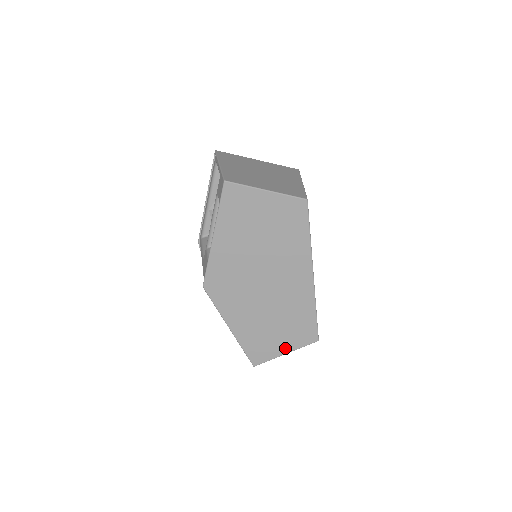
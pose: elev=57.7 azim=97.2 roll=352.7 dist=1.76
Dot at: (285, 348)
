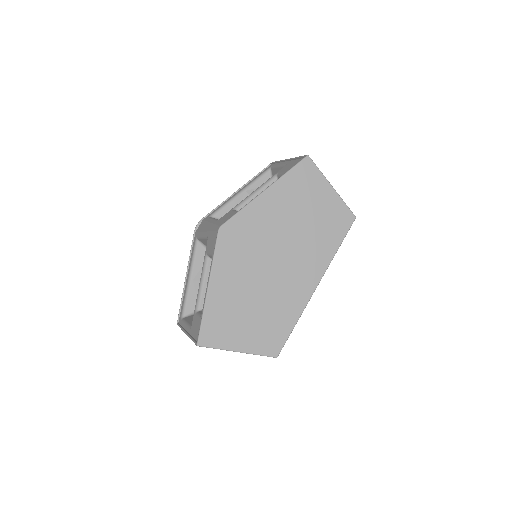
Dot at: (242, 344)
